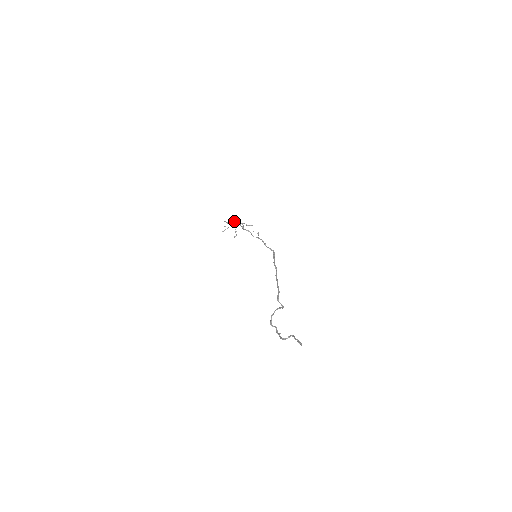
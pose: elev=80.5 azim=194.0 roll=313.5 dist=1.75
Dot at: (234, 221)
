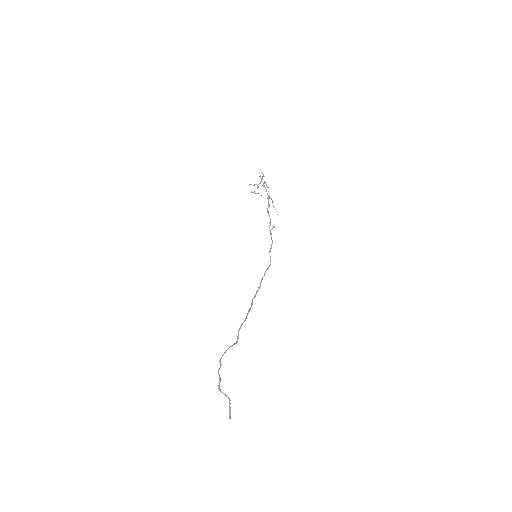
Dot at: occluded
